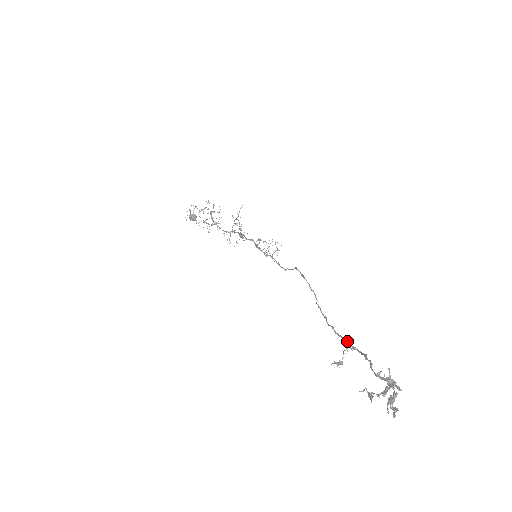
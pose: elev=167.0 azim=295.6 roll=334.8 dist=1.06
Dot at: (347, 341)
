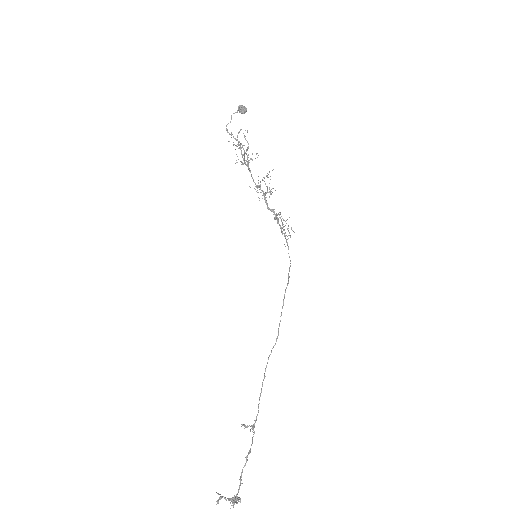
Dot at: (255, 421)
